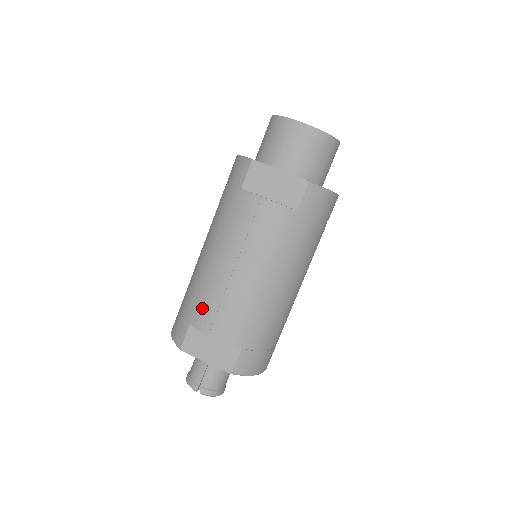
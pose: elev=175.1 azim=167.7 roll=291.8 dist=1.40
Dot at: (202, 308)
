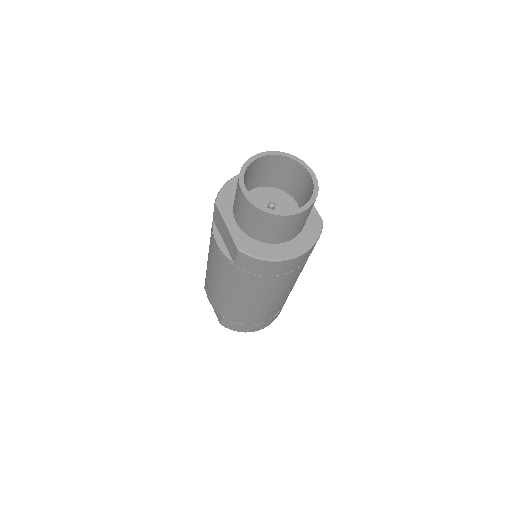
Dot at: occluded
